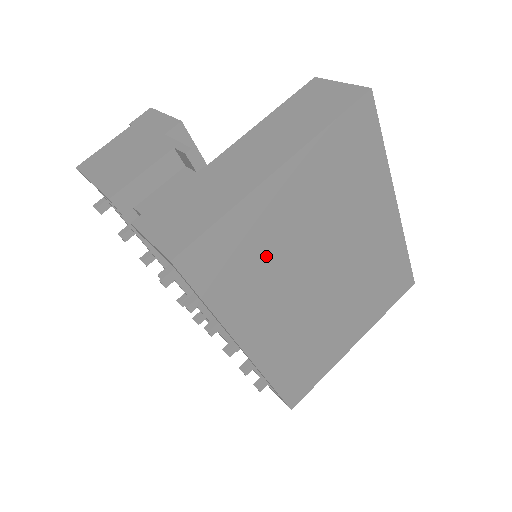
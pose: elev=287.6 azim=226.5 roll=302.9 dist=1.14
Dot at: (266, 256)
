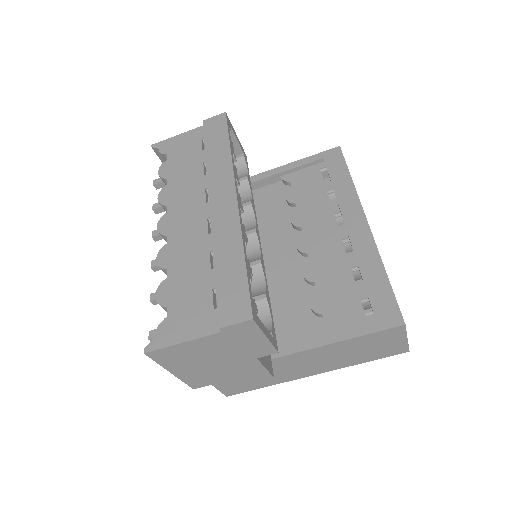
Dot at: occluded
